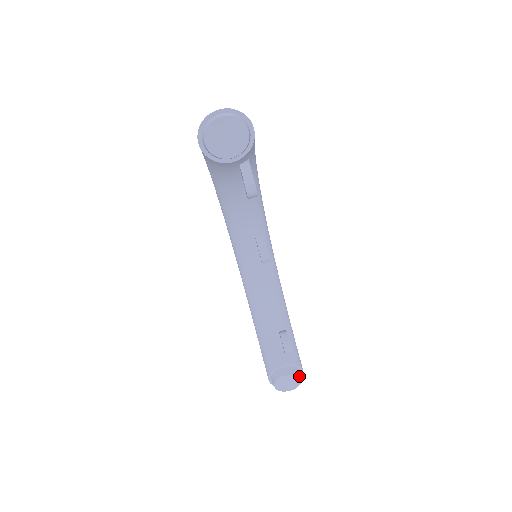
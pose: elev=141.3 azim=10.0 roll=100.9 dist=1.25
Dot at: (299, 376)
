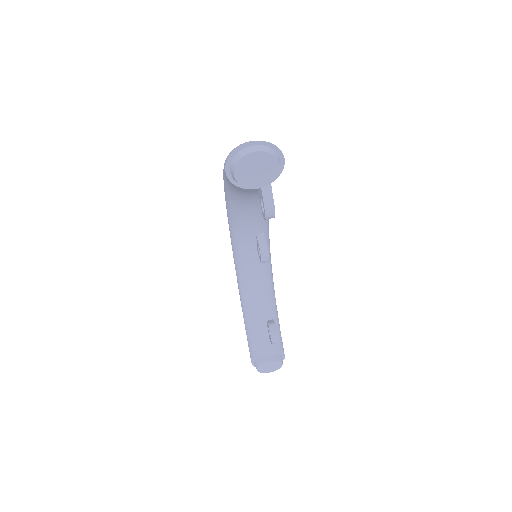
Dot at: (281, 362)
